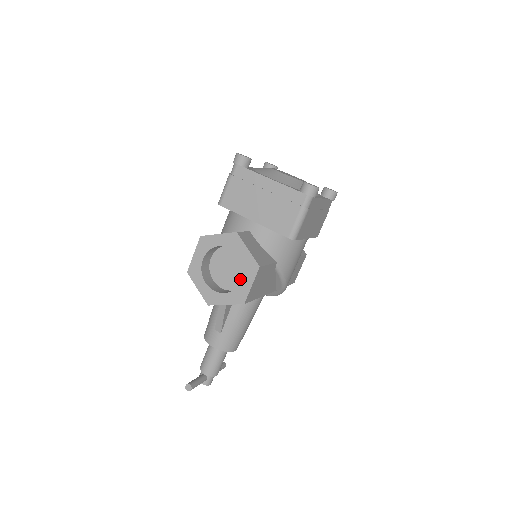
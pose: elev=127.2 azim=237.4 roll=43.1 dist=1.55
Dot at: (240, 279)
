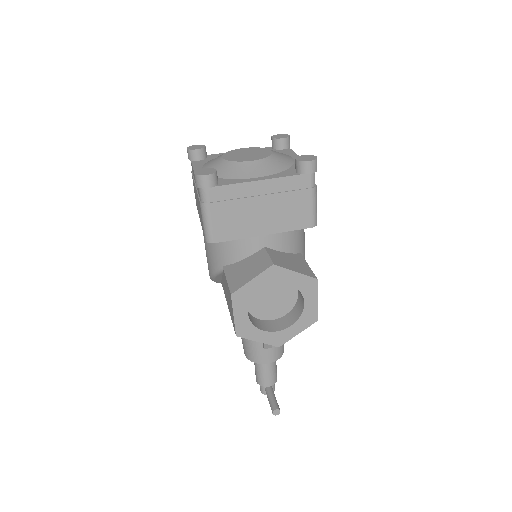
Dot at: (289, 299)
